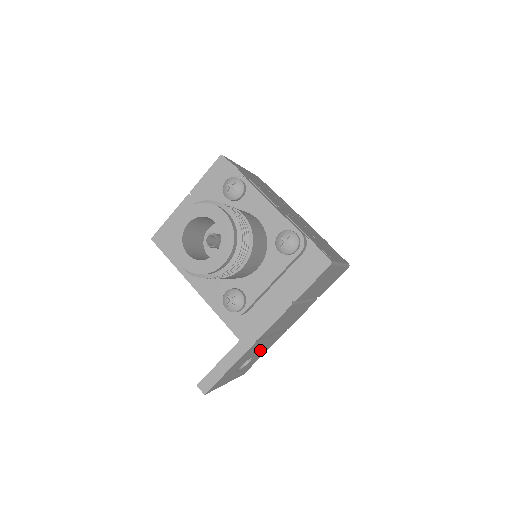
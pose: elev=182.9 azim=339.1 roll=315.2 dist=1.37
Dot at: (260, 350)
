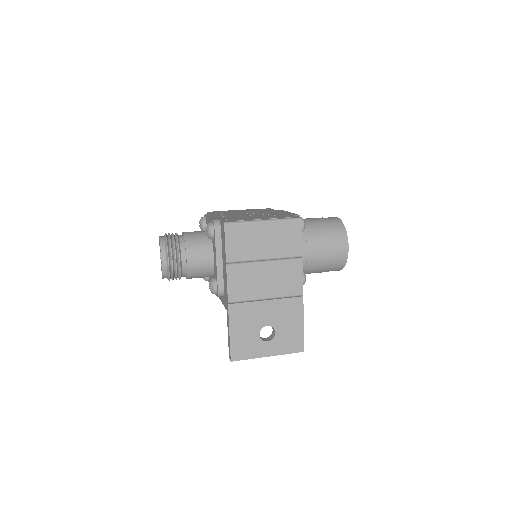
Dot at: (275, 319)
